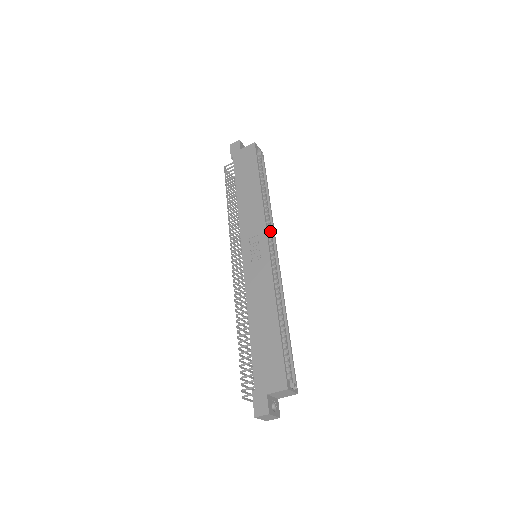
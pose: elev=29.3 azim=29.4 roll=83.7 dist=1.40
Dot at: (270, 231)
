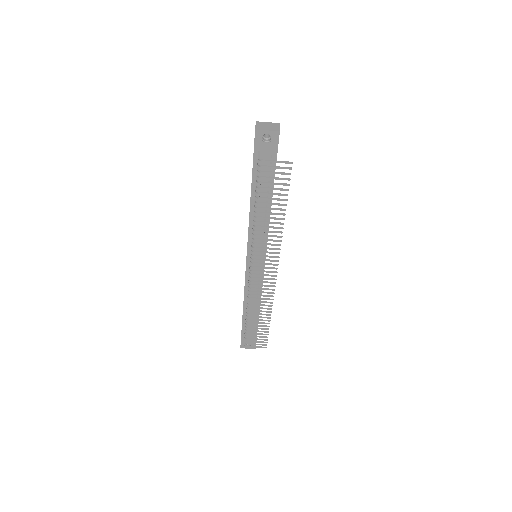
Dot at: occluded
